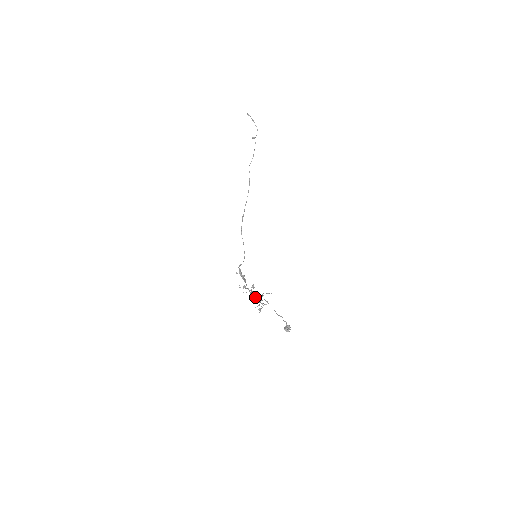
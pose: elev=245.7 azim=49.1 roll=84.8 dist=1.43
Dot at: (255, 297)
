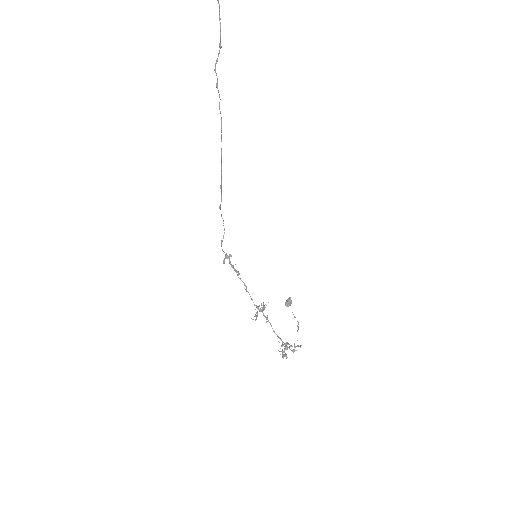
Dot at: occluded
